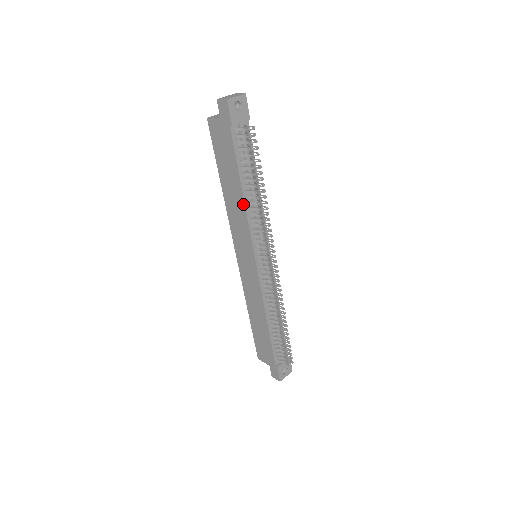
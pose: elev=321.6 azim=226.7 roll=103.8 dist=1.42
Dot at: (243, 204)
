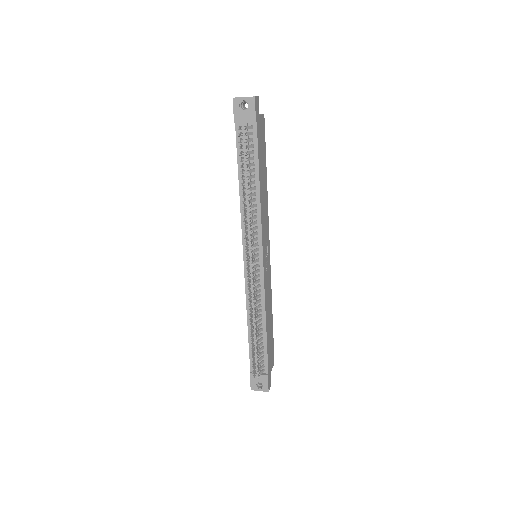
Dot at: (240, 198)
